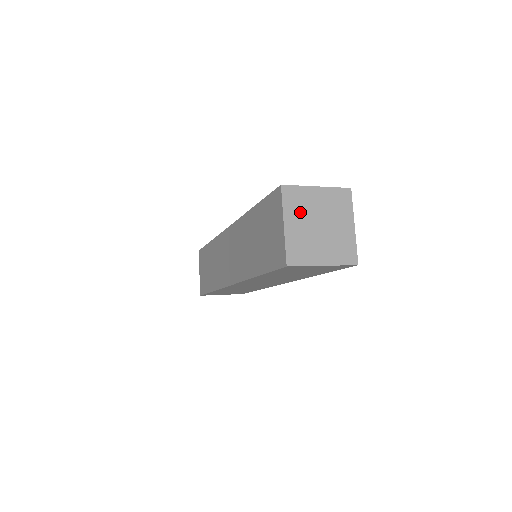
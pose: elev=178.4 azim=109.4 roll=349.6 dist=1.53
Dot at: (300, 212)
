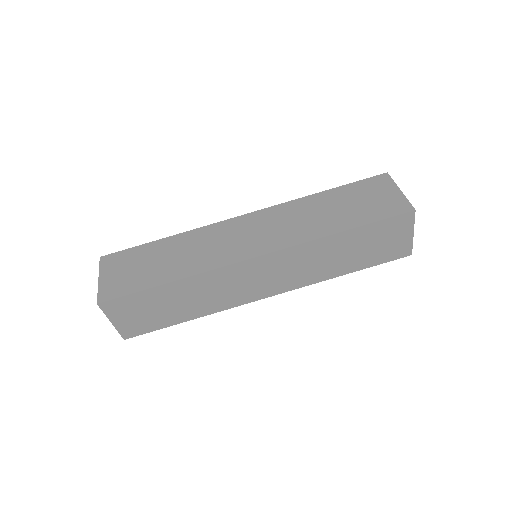
Dot at: occluded
